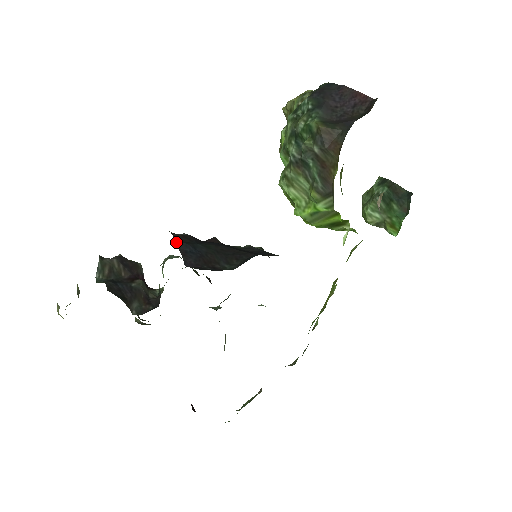
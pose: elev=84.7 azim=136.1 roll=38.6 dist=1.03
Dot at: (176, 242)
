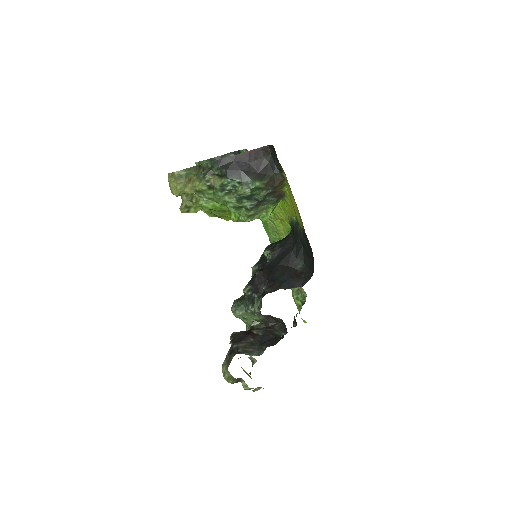
Dot at: occluded
